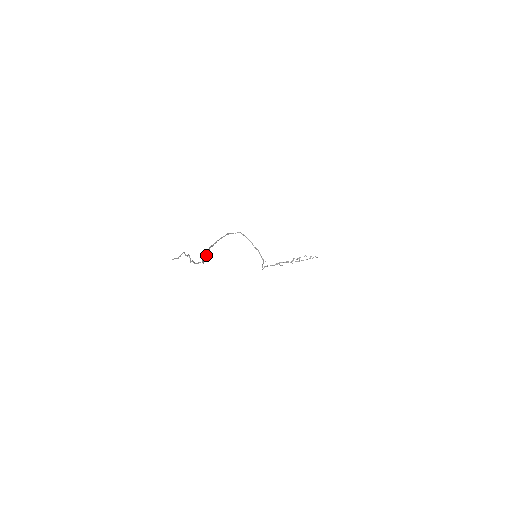
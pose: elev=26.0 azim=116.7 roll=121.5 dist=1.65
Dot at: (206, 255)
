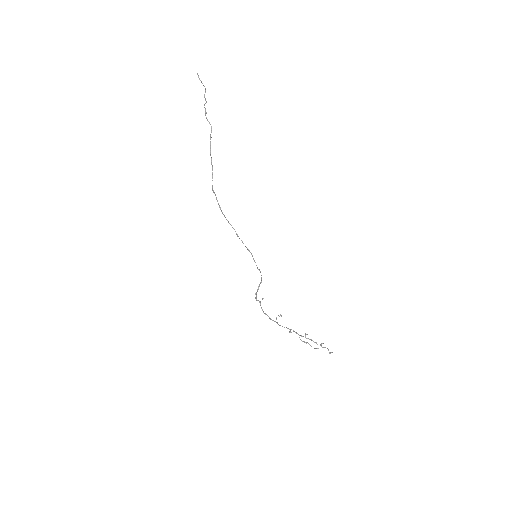
Dot at: occluded
